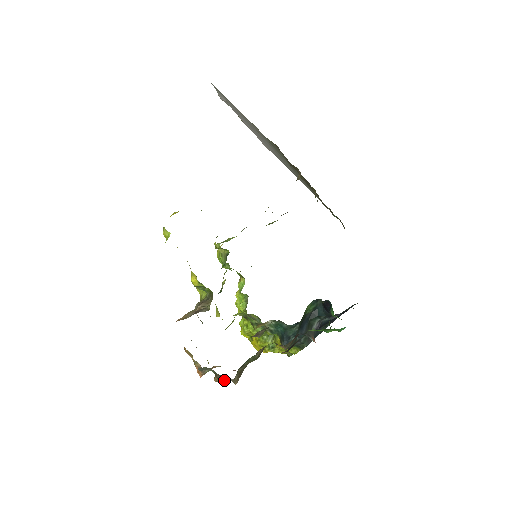
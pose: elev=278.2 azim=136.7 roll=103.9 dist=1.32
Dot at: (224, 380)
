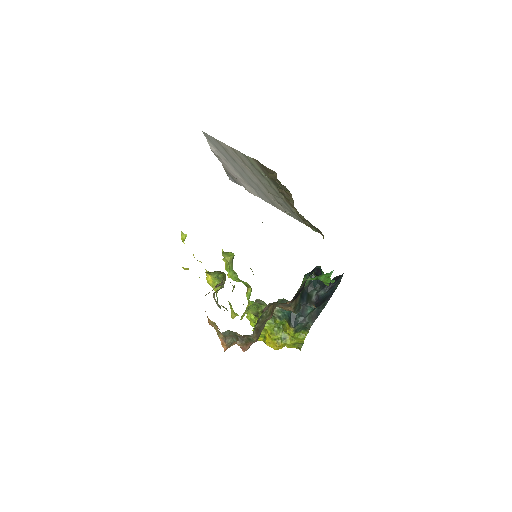
Dot at: (245, 343)
